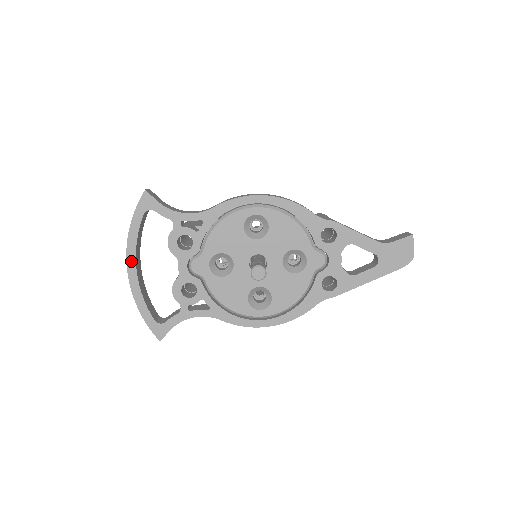
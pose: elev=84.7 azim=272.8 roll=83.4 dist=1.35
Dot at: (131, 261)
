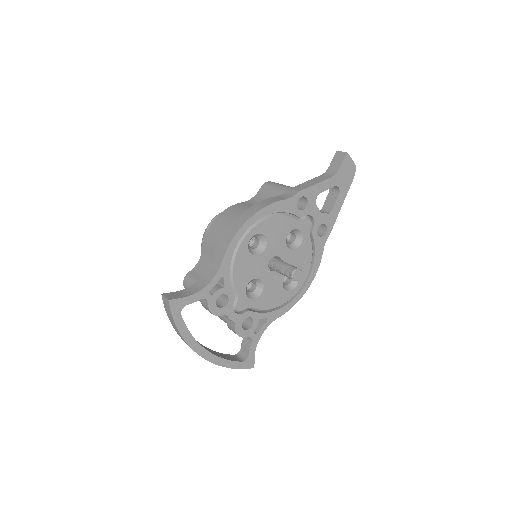
Dot at: (198, 349)
